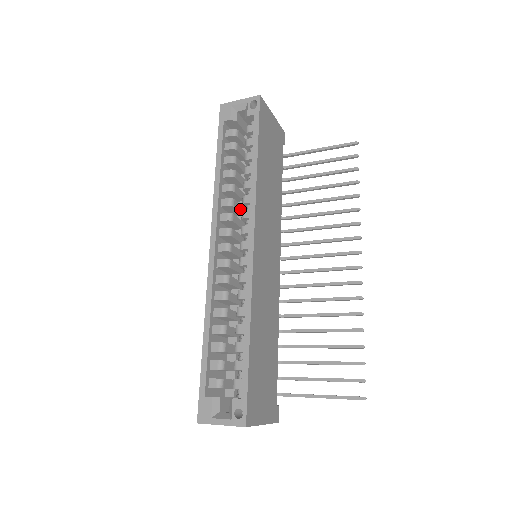
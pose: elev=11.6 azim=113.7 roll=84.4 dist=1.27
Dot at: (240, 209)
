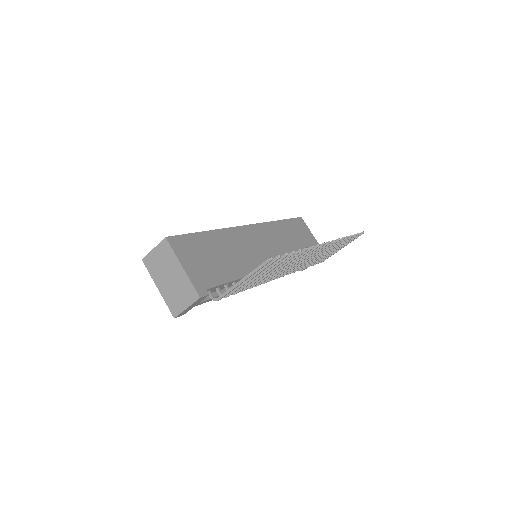
Dot at: occluded
